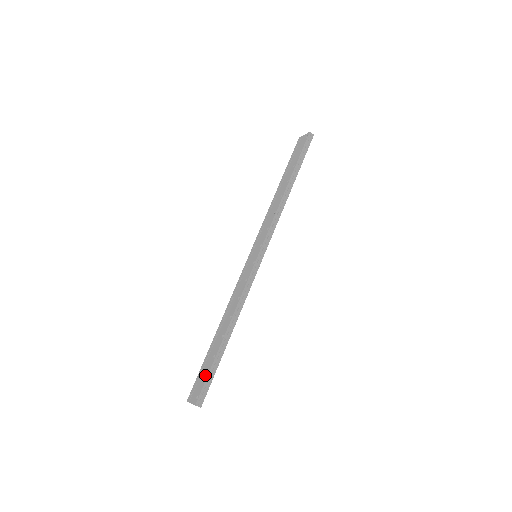
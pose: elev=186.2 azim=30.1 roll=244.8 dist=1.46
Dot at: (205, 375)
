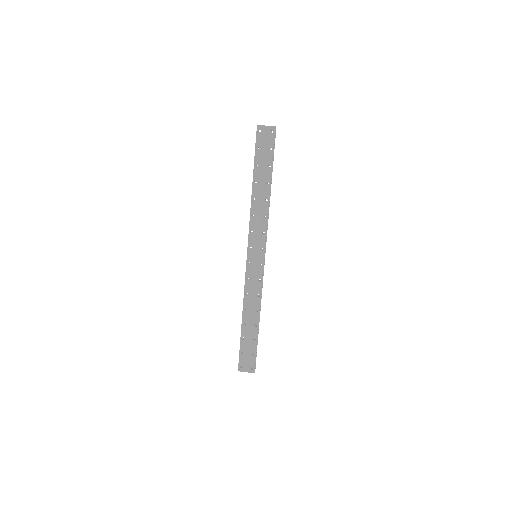
Dot at: (252, 354)
